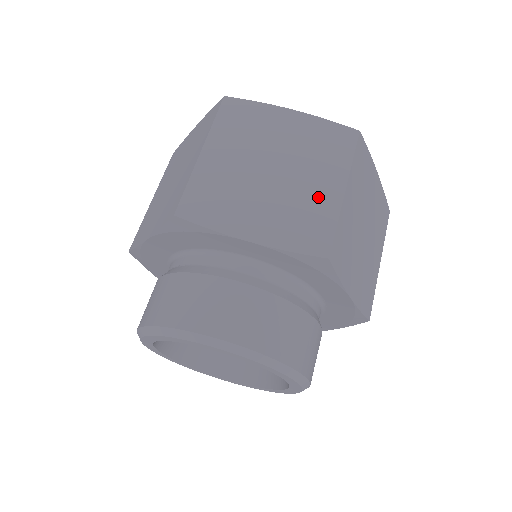
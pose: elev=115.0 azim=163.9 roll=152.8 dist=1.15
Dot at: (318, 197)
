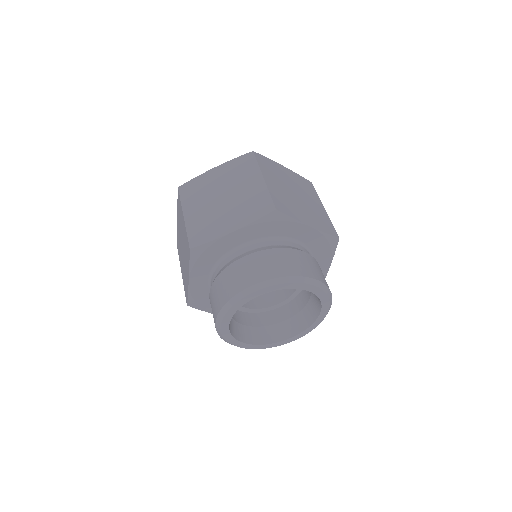
Dot at: (253, 191)
